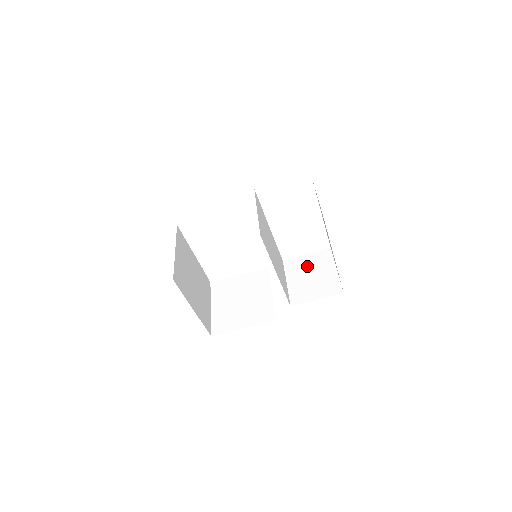
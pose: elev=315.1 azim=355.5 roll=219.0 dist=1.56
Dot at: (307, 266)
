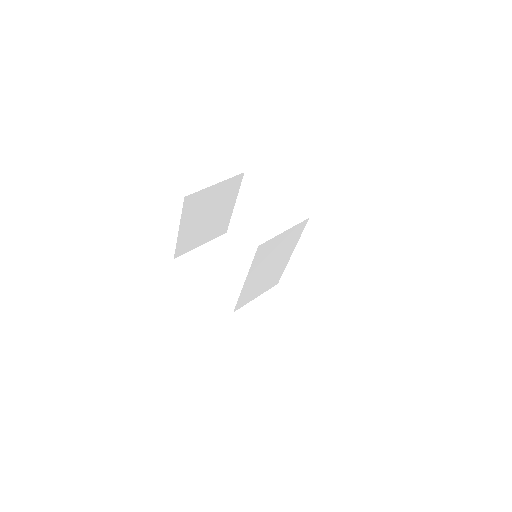
Dot at: (282, 308)
